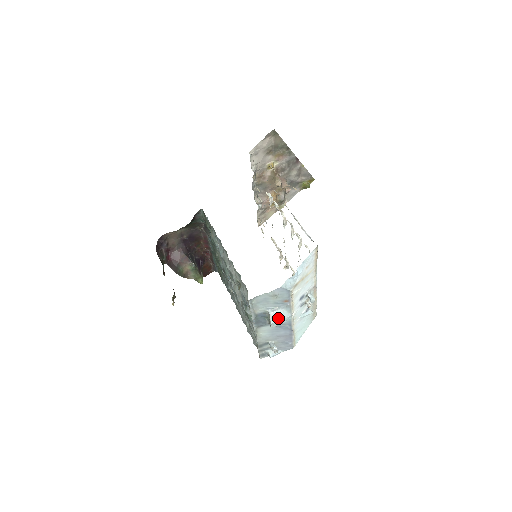
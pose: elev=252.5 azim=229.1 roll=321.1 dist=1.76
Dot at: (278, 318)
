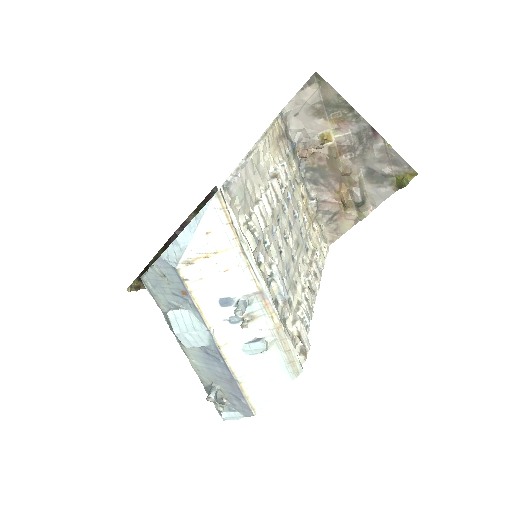
Dot at: (184, 327)
